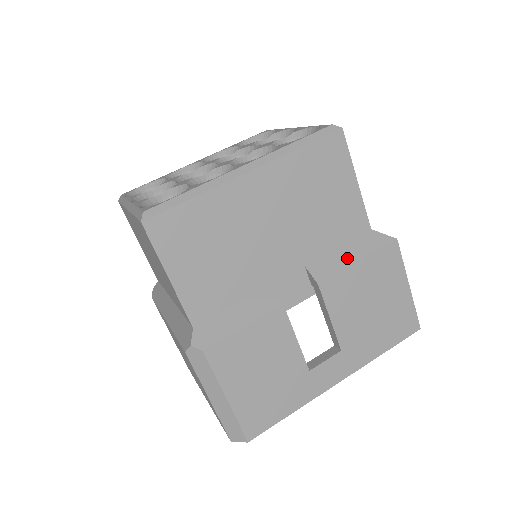
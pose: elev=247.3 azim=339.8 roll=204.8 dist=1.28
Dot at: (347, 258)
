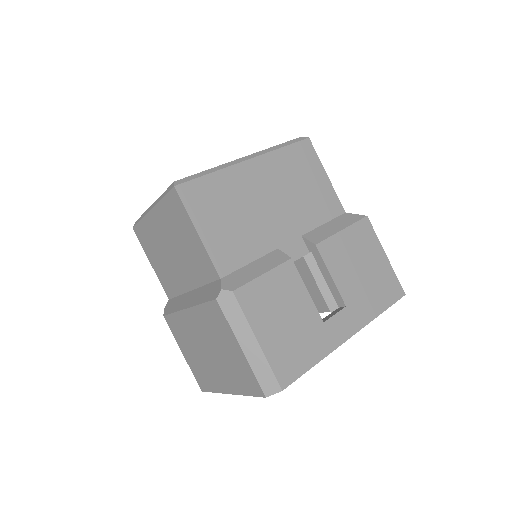
Dot at: (333, 229)
